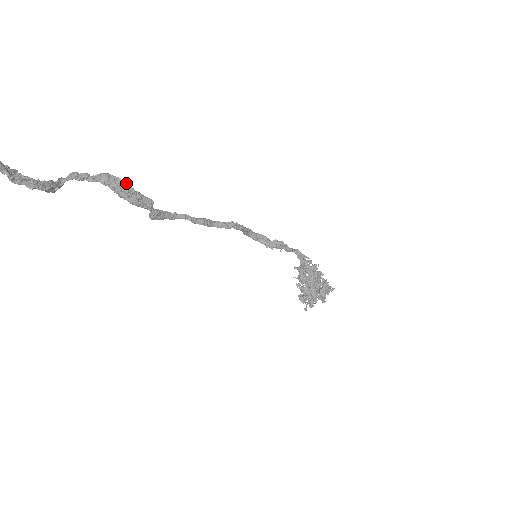
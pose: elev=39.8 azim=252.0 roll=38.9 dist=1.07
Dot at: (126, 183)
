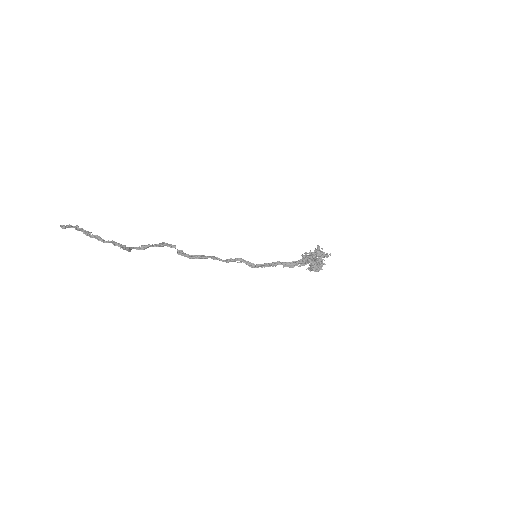
Dot at: (159, 244)
